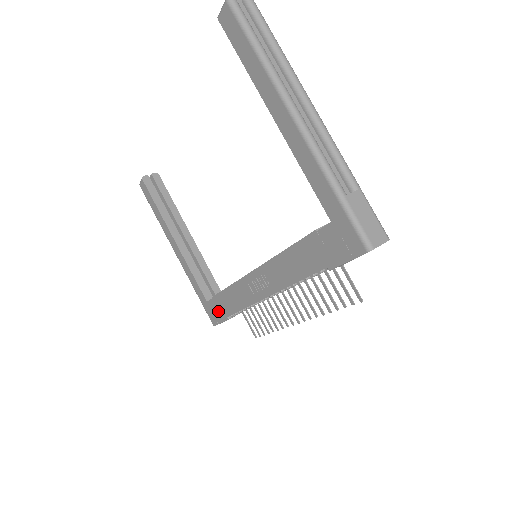
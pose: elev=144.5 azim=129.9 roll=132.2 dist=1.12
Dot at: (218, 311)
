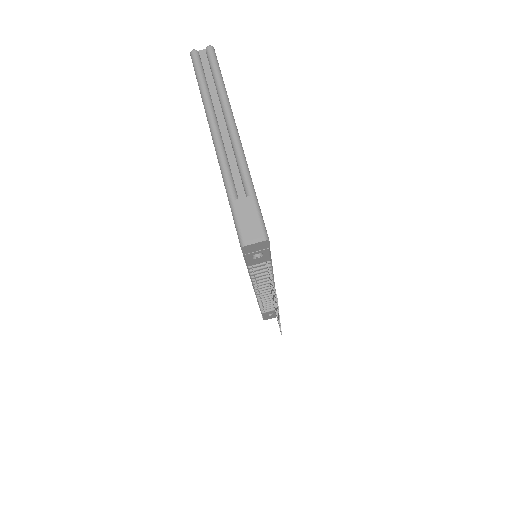
Dot at: occluded
